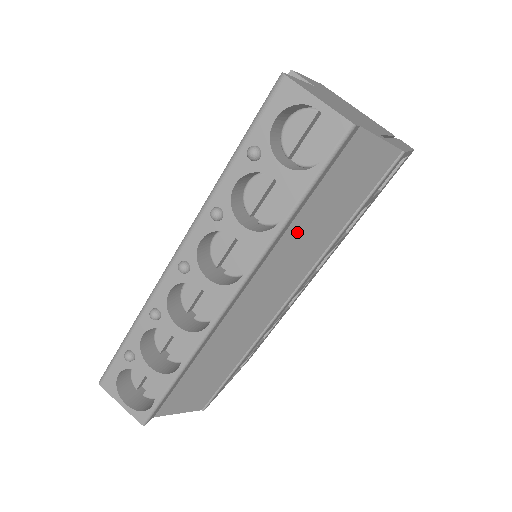
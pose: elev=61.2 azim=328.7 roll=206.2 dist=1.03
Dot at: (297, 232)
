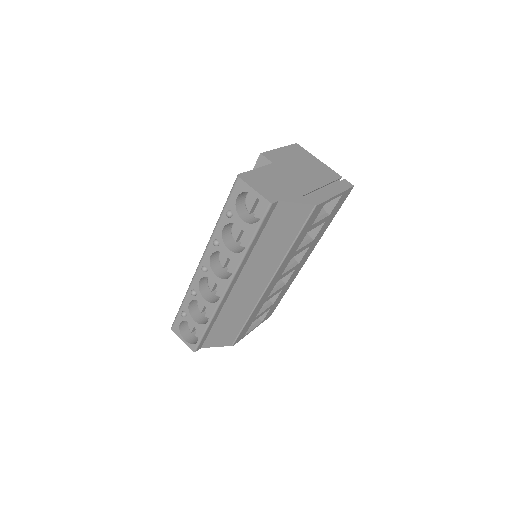
Dot at: (260, 251)
